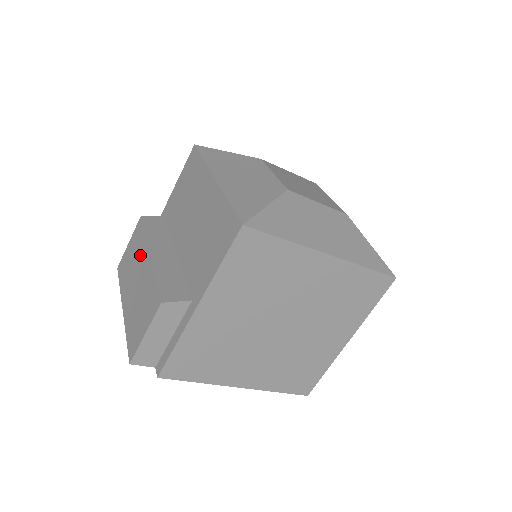
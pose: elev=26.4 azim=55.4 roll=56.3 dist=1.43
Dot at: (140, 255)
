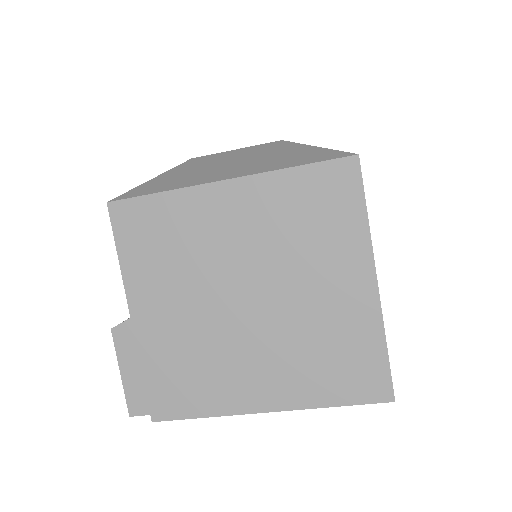
Dot at: occluded
